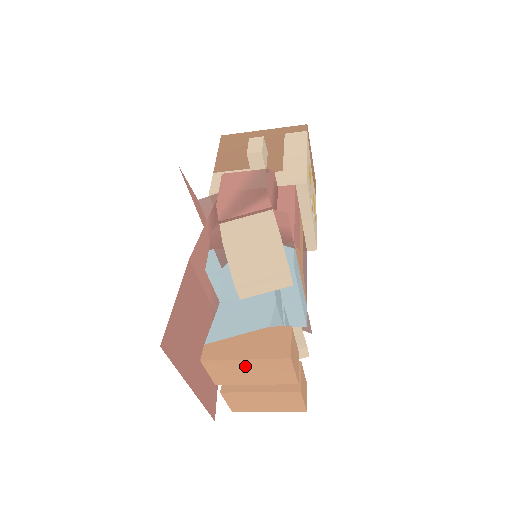
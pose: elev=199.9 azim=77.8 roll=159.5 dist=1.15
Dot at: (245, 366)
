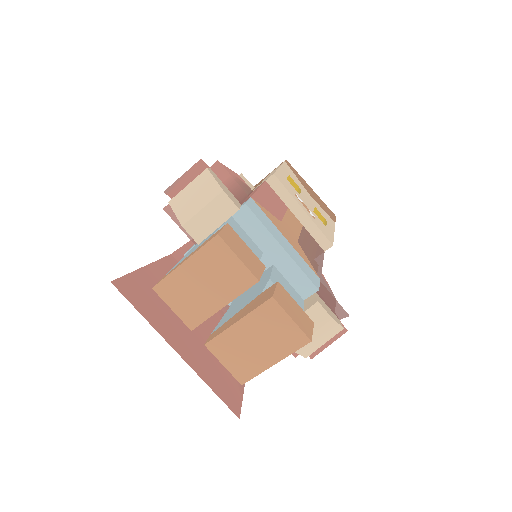
Dot at: (192, 275)
